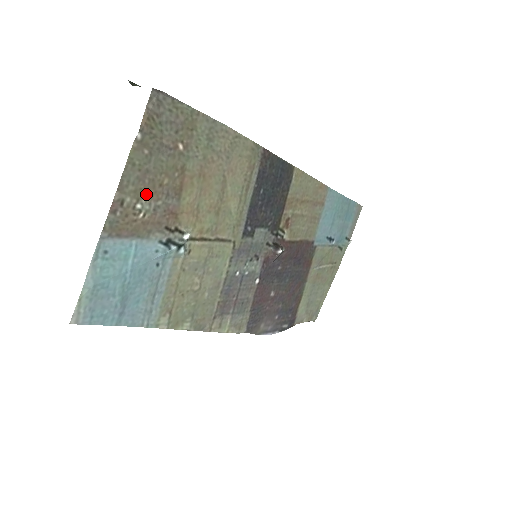
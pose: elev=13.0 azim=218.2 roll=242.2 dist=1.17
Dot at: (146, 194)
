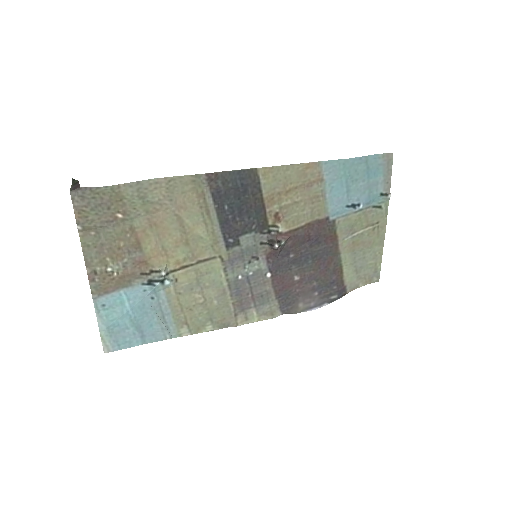
Dot at: (111, 259)
